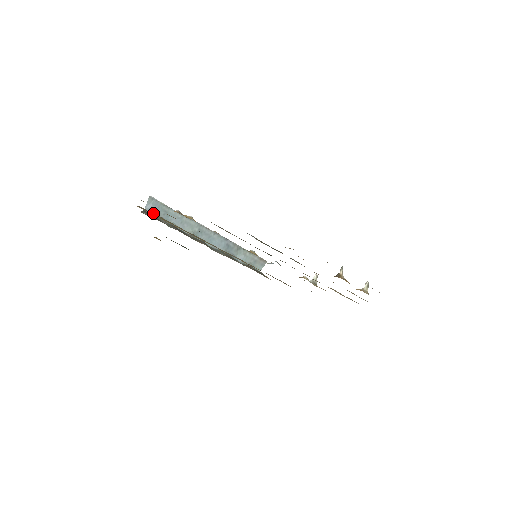
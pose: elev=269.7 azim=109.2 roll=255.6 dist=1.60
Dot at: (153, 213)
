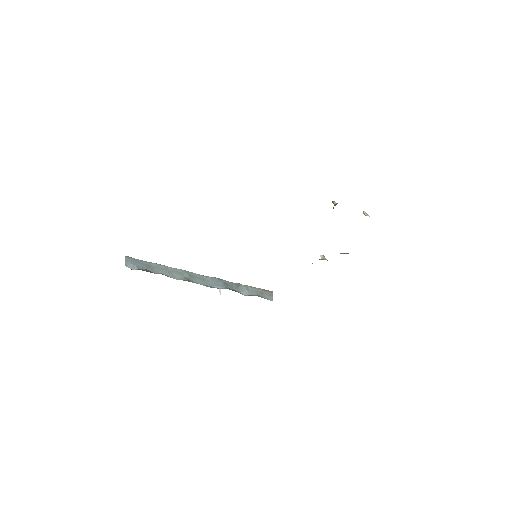
Dot at: (136, 268)
